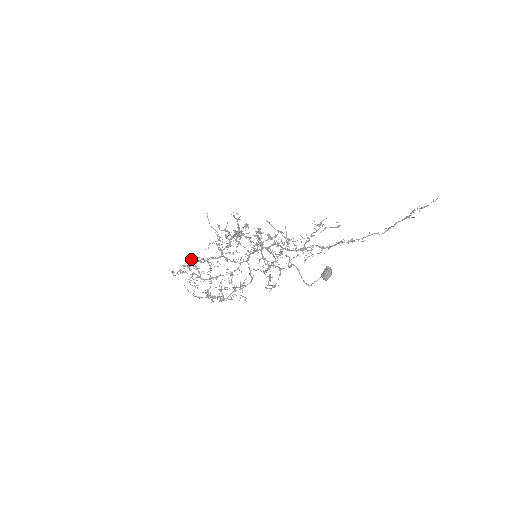
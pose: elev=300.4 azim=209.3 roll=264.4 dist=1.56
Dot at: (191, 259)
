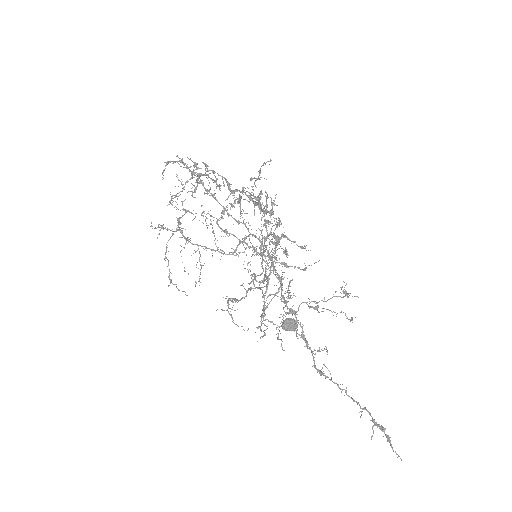
Dot at: (199, 176)
